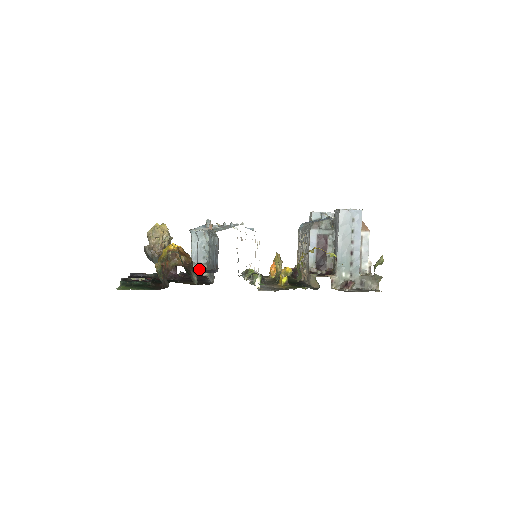
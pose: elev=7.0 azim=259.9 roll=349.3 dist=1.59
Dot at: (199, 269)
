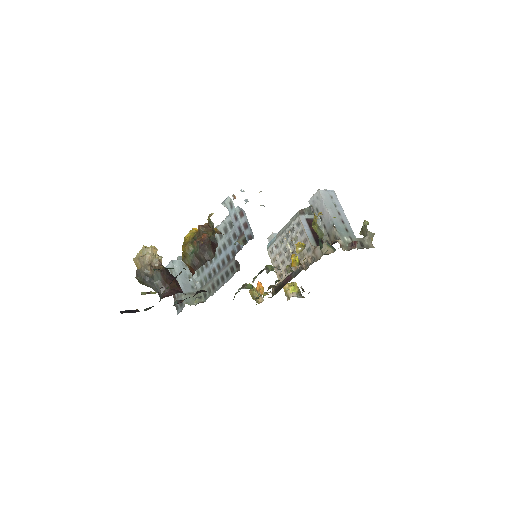
Dot at: (191, 299)
